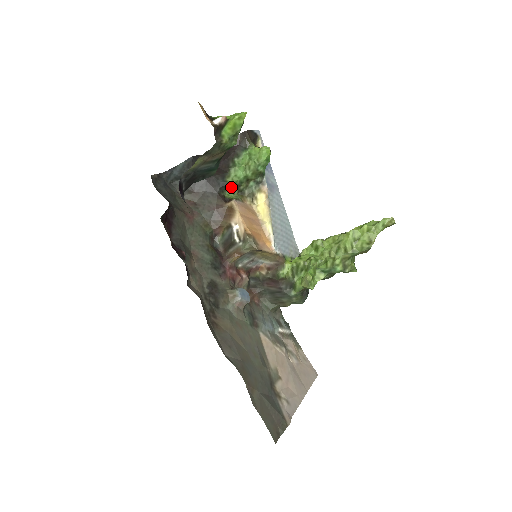
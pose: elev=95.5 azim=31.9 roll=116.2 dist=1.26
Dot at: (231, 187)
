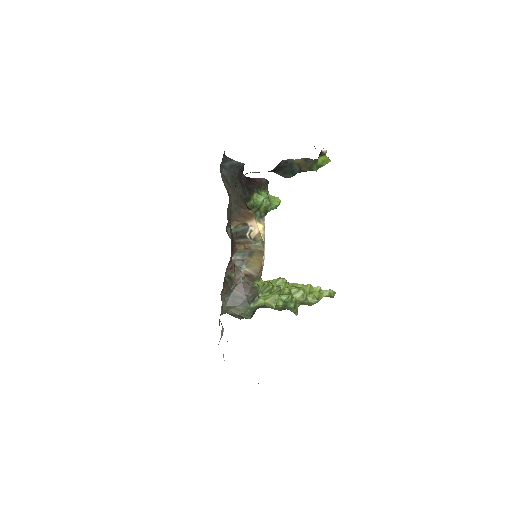
Dot at: (250, 203)
